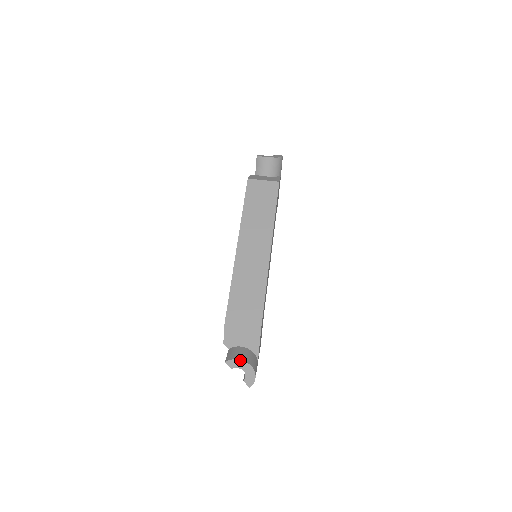
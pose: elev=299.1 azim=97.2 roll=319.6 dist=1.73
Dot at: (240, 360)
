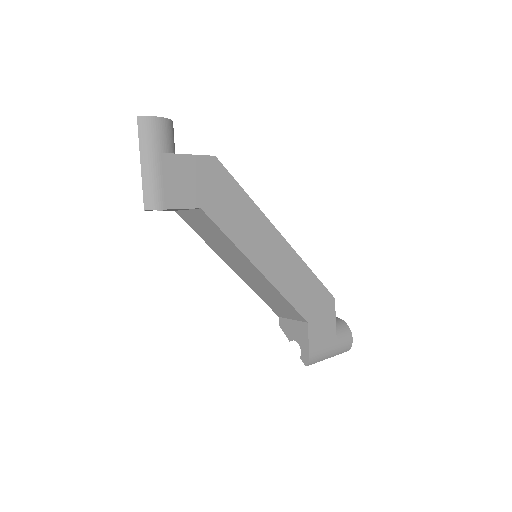
Dot at: occluded
